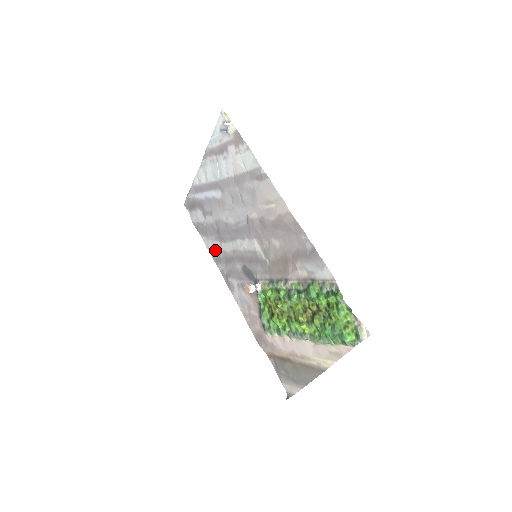
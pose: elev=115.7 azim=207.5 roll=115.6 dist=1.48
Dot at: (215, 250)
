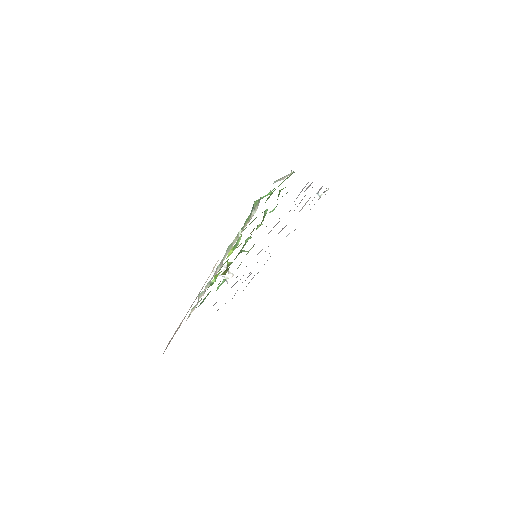
Dot at: occluded
